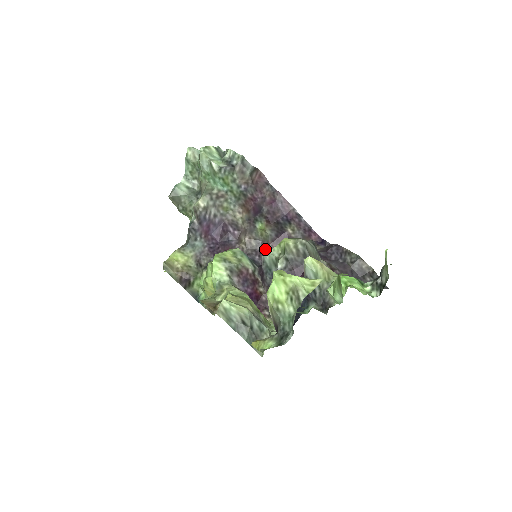
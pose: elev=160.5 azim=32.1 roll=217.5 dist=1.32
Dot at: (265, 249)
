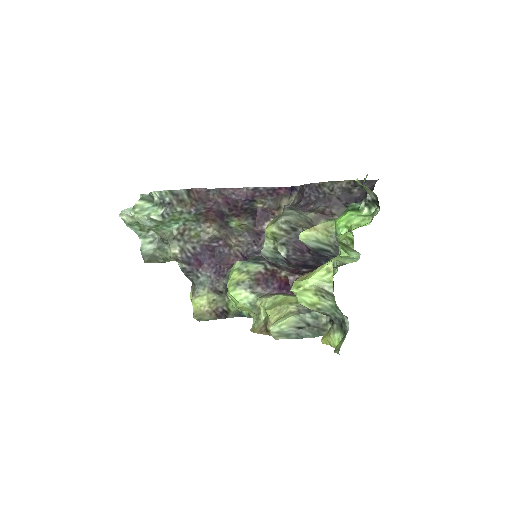
Dot at: (255, 236)
